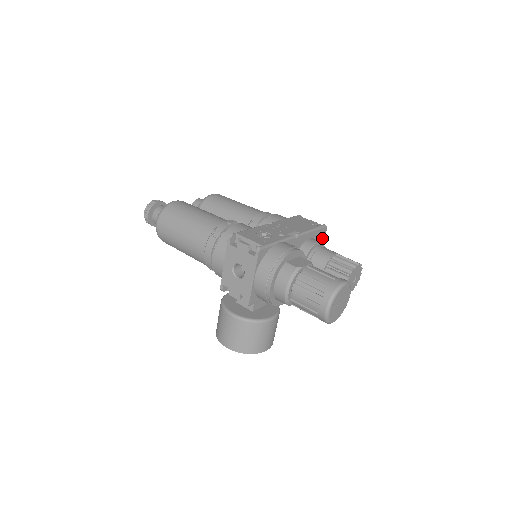
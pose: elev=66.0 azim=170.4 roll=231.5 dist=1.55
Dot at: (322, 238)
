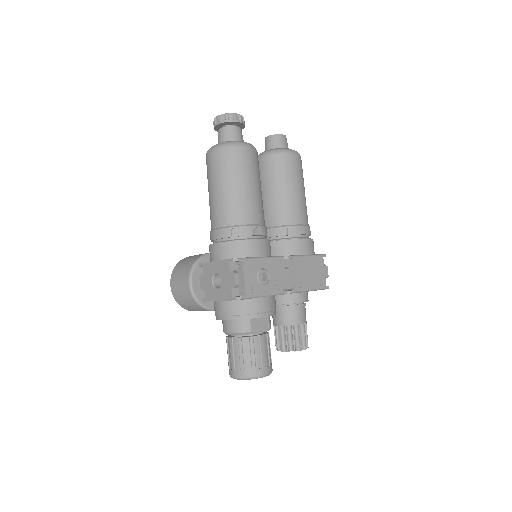
Dot at: occluded
